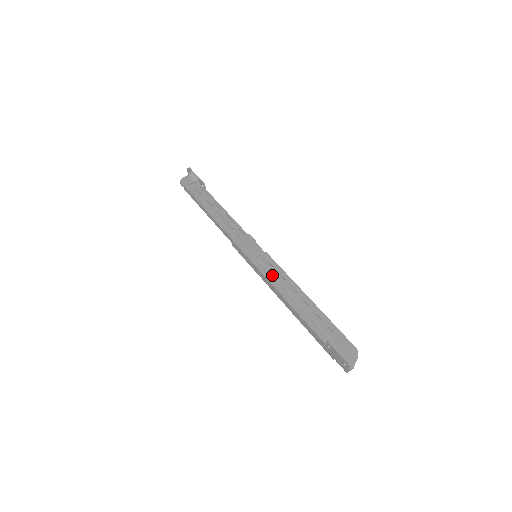
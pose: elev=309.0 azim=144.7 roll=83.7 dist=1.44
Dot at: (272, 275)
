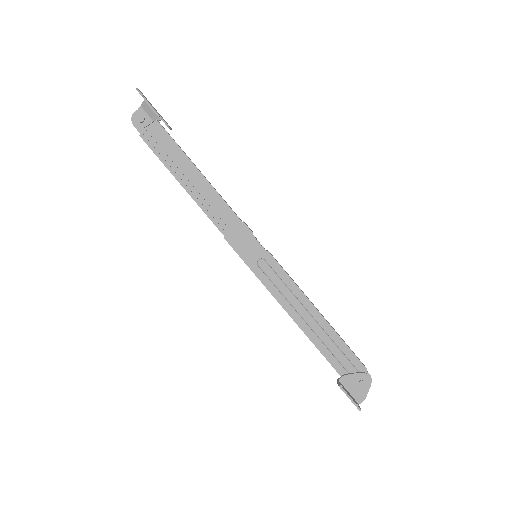
Dot at: (277, 289)
